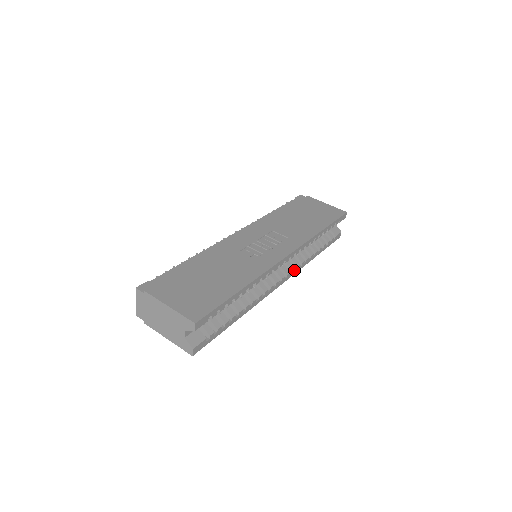
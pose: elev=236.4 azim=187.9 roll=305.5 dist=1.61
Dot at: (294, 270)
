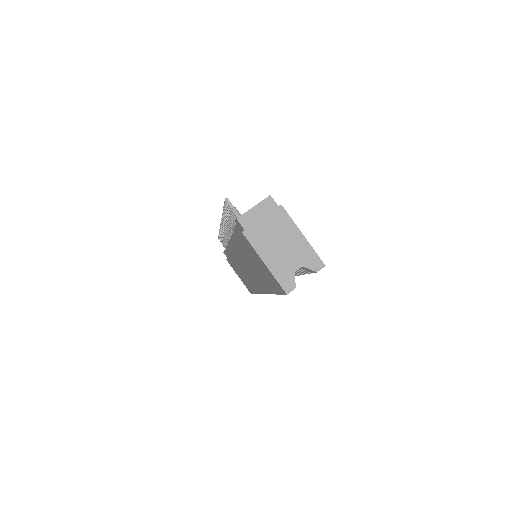
Dot at: occluded
